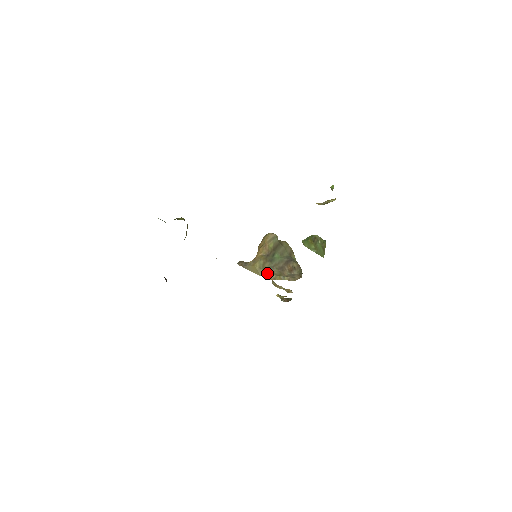
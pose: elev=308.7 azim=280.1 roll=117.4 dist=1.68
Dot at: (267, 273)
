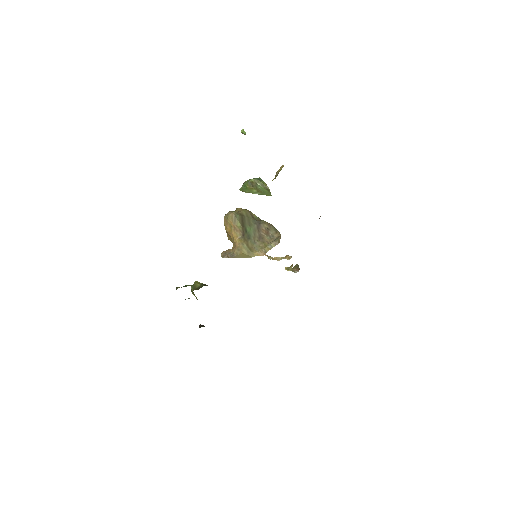
Dot at: (257, 252)
